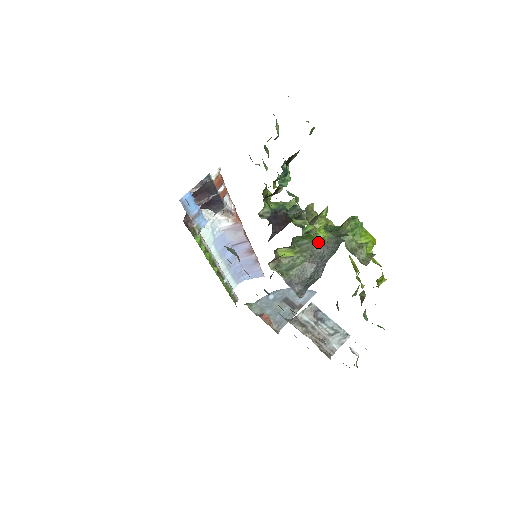
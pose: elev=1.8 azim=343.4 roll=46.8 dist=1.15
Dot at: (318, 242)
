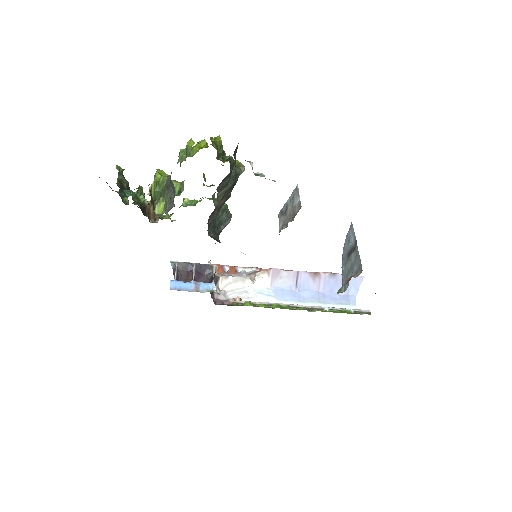
Dot at: (165, 182)
